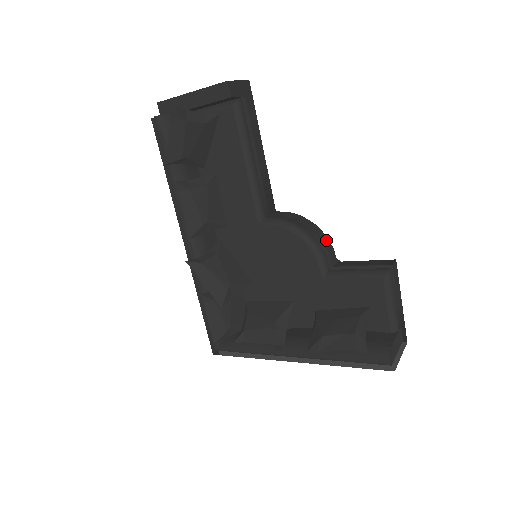
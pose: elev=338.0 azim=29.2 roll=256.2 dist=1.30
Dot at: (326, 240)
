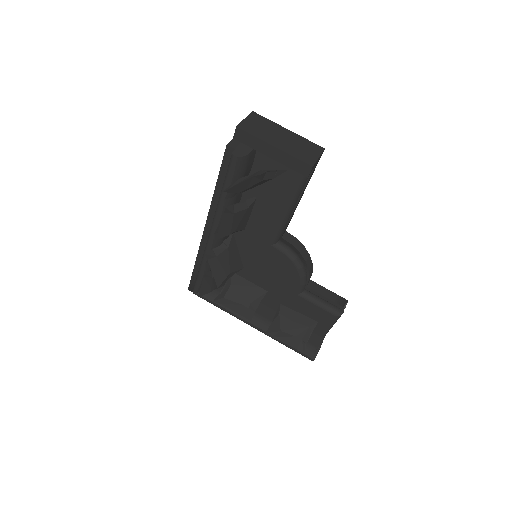
Dot at: (311, 269)
